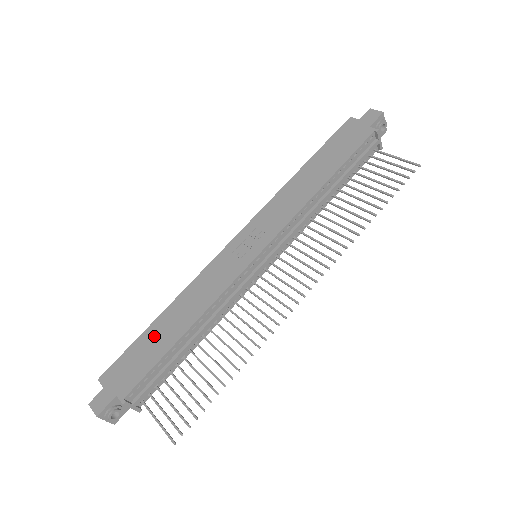
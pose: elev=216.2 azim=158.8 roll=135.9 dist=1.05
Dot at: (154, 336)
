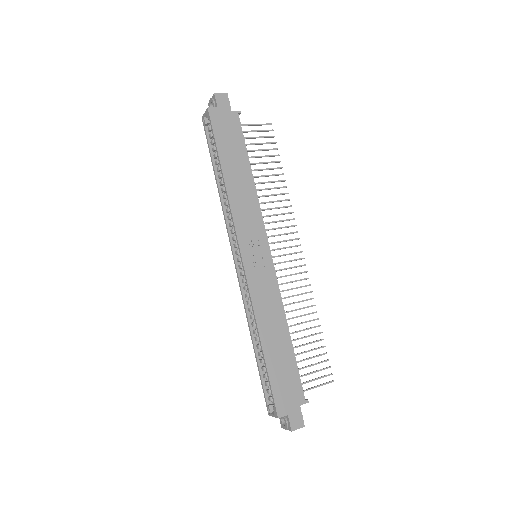
Dot at: (276, 359)
